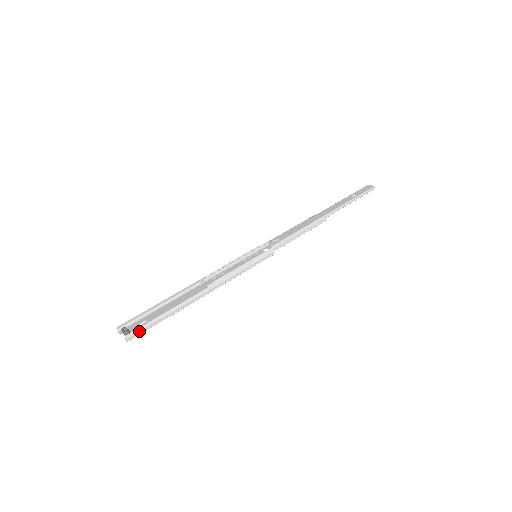
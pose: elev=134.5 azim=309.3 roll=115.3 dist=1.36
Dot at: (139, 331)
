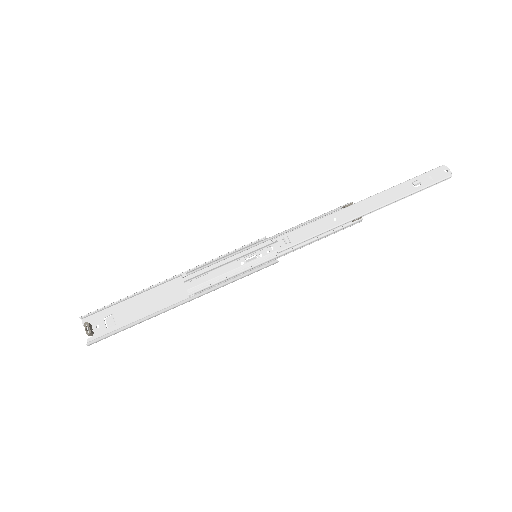
Dot at: (102, 339)
